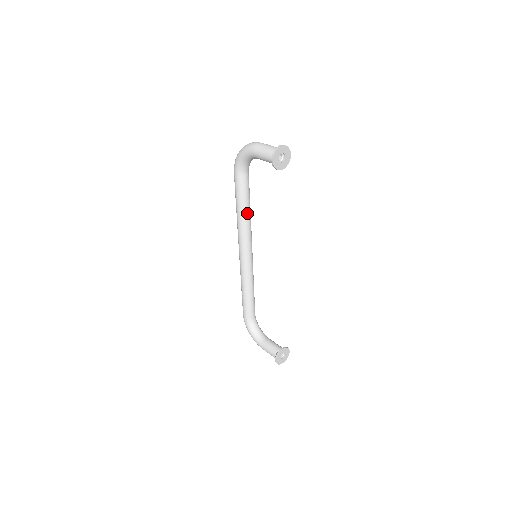
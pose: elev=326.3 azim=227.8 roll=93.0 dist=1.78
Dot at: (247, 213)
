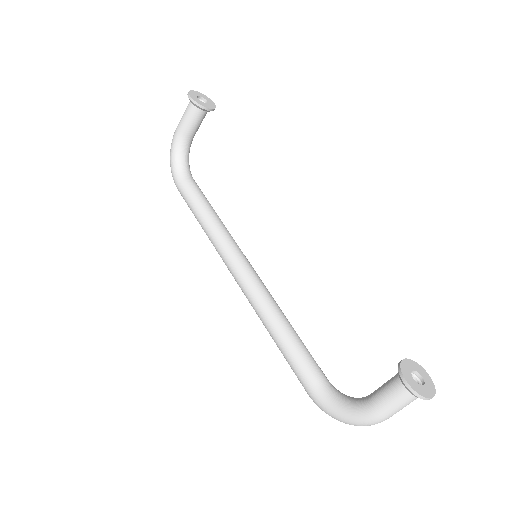
Dot at: (214, 216)
